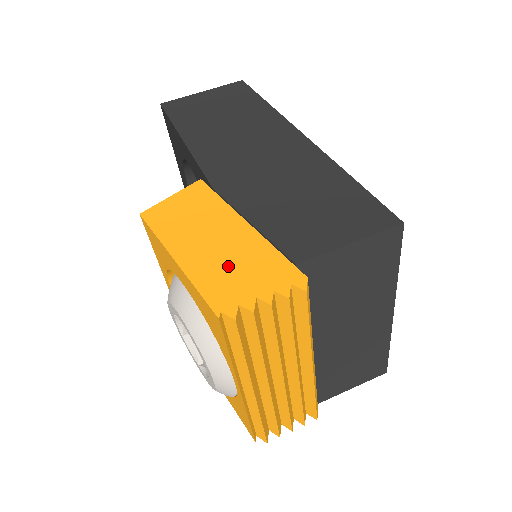
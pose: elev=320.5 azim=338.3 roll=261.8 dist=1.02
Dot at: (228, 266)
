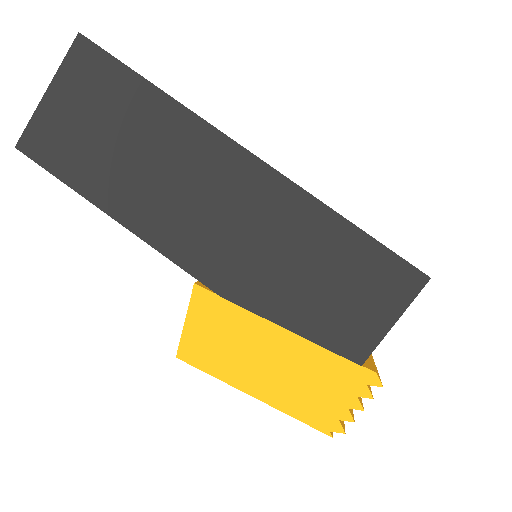
Dot at: (305, 387)
